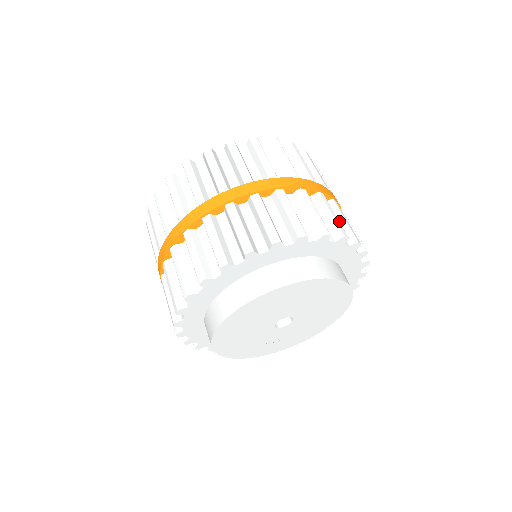
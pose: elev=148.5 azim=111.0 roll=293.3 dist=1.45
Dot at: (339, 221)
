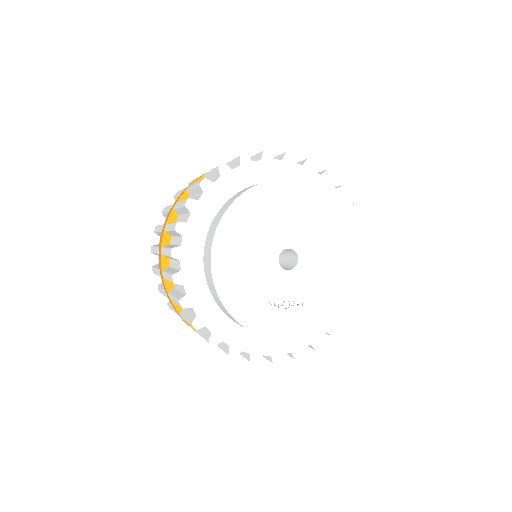
Dot at: occluded
